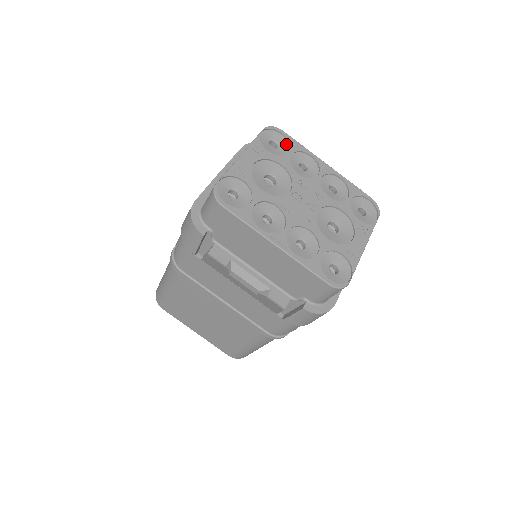
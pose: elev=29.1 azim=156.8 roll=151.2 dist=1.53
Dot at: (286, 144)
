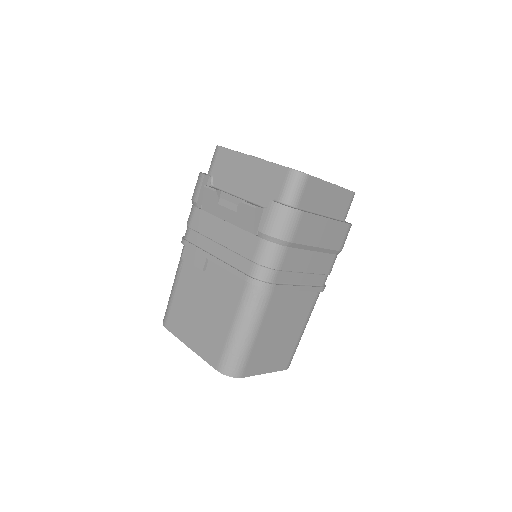
Dot at: occluded
